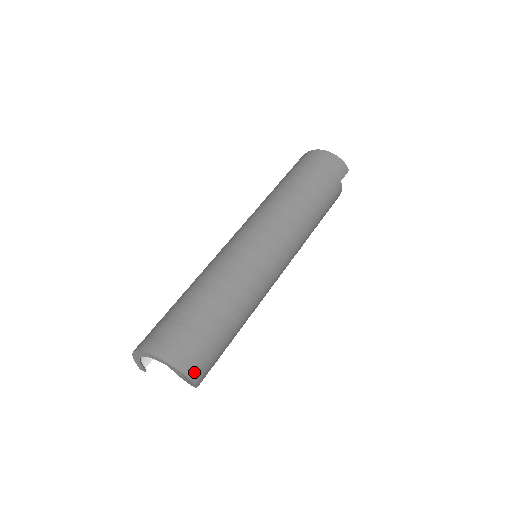
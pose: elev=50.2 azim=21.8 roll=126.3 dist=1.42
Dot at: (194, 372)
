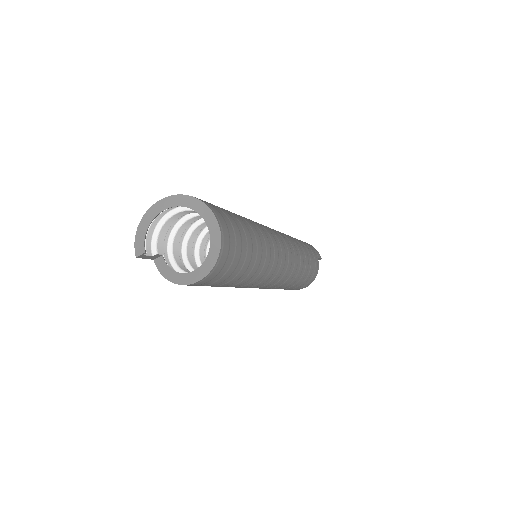
Dot at: (223, 225)
